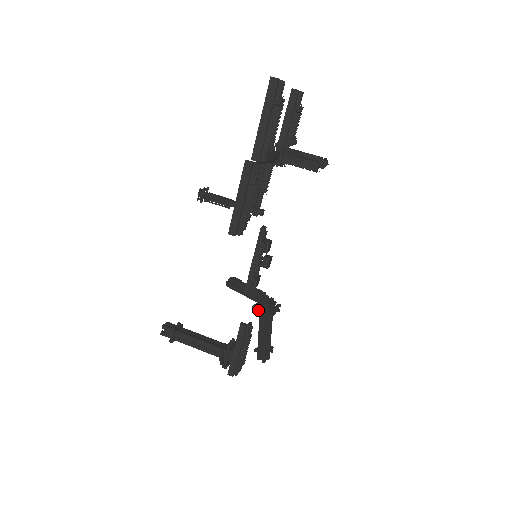
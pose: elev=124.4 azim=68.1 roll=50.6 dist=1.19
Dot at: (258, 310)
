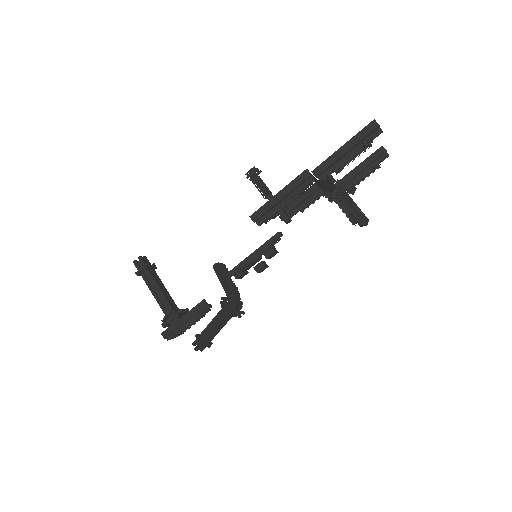
Dot at: (224, 304)
